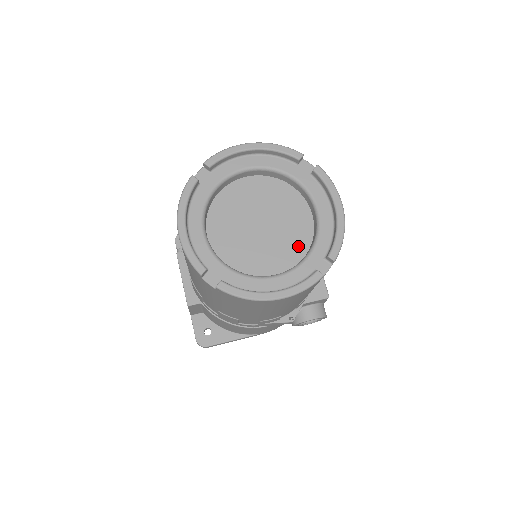
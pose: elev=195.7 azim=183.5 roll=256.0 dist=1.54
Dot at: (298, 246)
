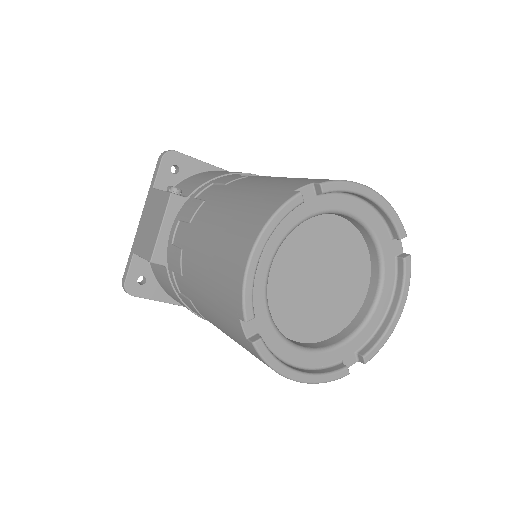
Dot at: (337, 321)
